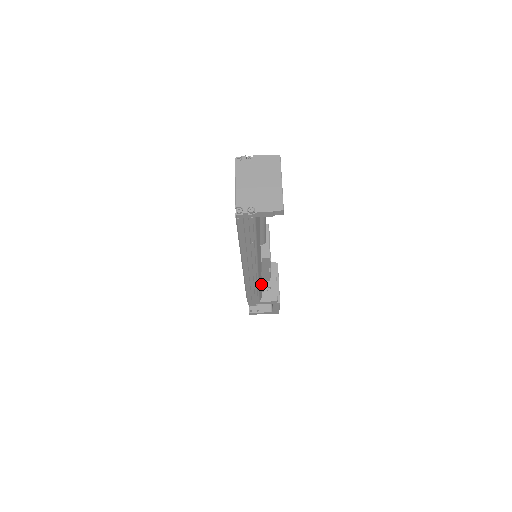
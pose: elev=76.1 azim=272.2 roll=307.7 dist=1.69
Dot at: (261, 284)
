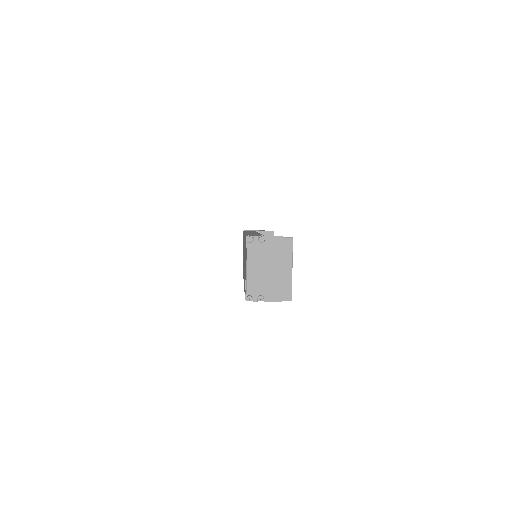
Dot at: occluded
